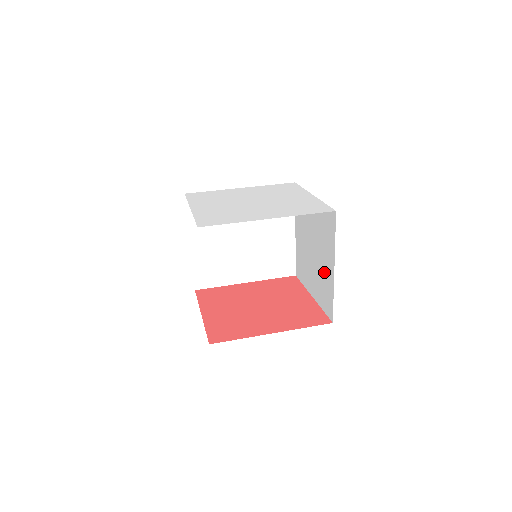
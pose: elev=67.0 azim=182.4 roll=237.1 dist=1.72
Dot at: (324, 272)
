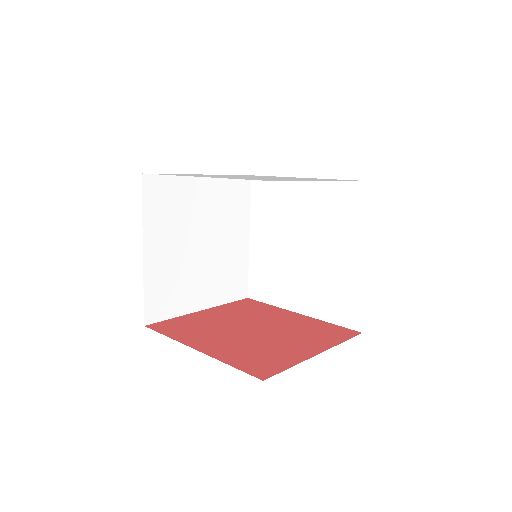
Dot at: occluded
